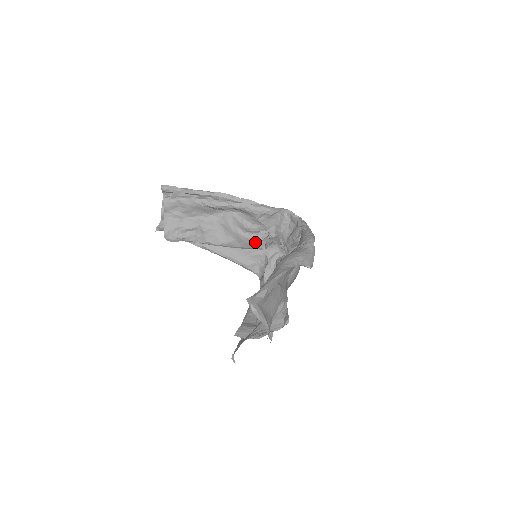
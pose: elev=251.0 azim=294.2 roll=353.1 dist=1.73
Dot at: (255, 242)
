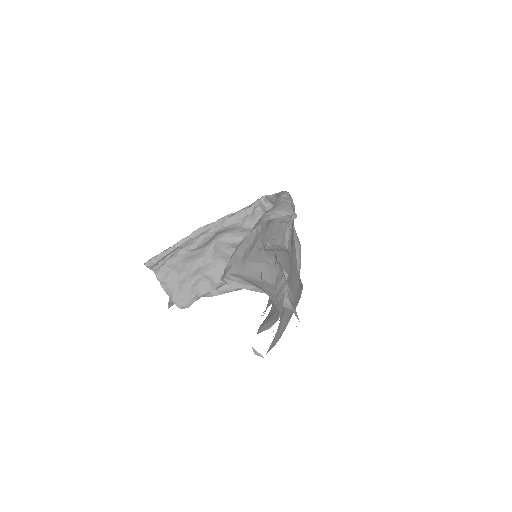
Dot at: occluded
